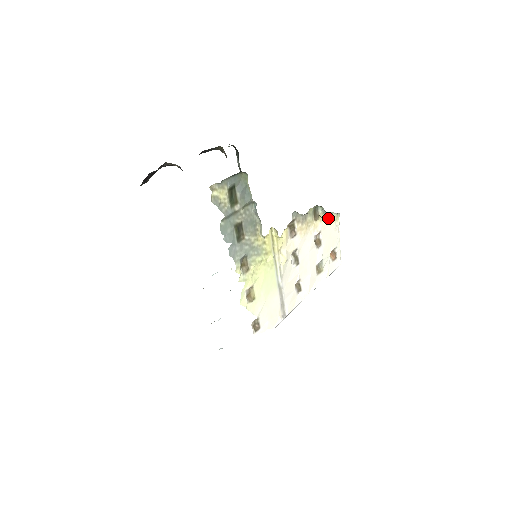
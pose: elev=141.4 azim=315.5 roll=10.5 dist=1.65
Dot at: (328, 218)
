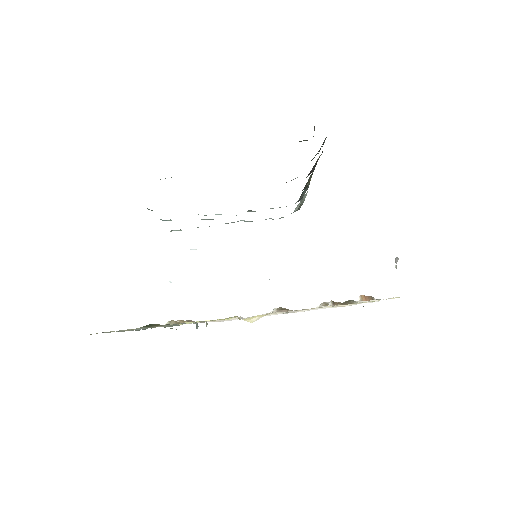
Dot at: occluded
